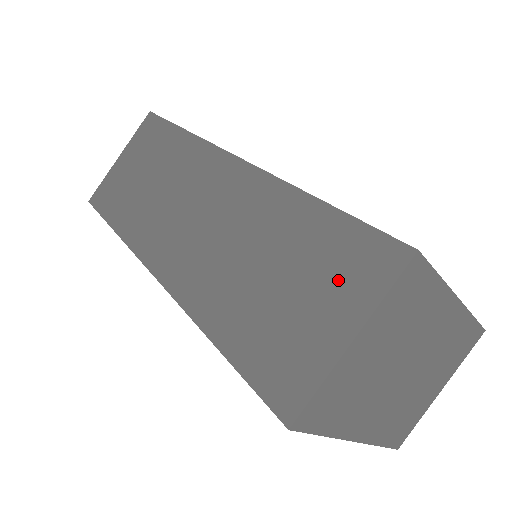
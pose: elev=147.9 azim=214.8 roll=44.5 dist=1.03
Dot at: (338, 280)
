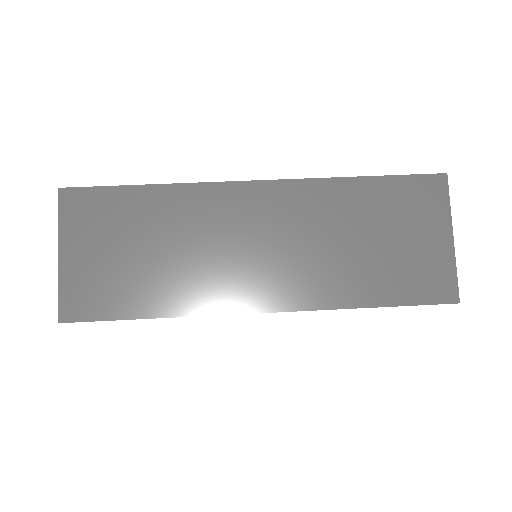
Dot at: (419, 214)
